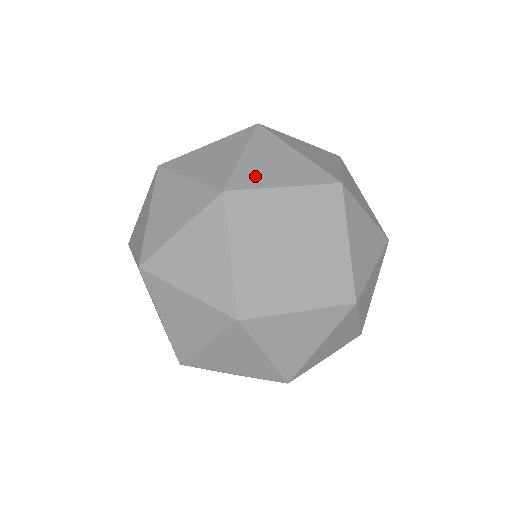
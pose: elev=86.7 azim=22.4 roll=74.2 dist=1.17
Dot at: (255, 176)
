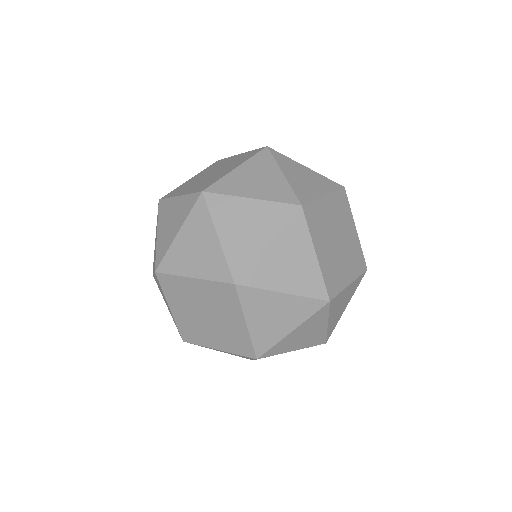
Dot at: (305, 190)
